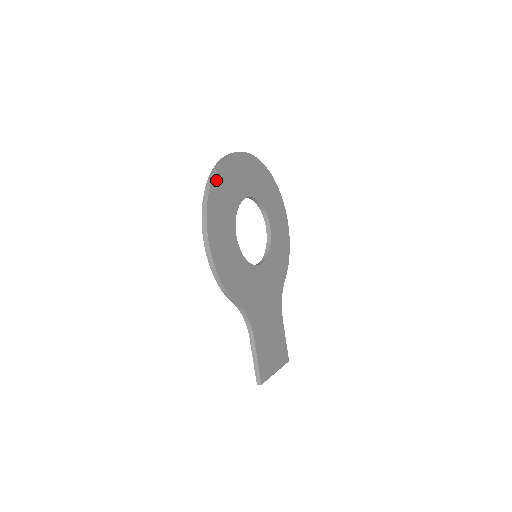
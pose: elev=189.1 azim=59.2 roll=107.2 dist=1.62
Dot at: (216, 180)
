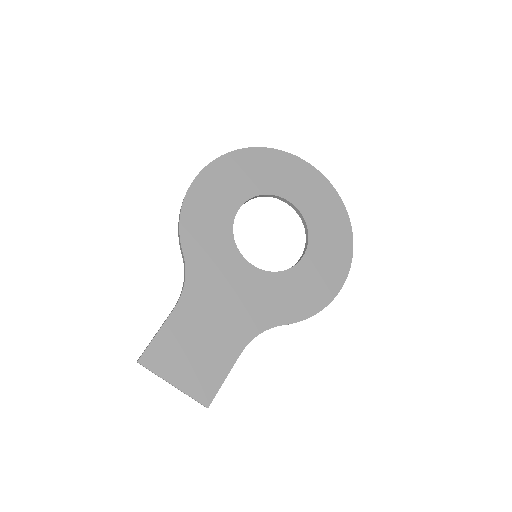
Dot at: (253, 152)
